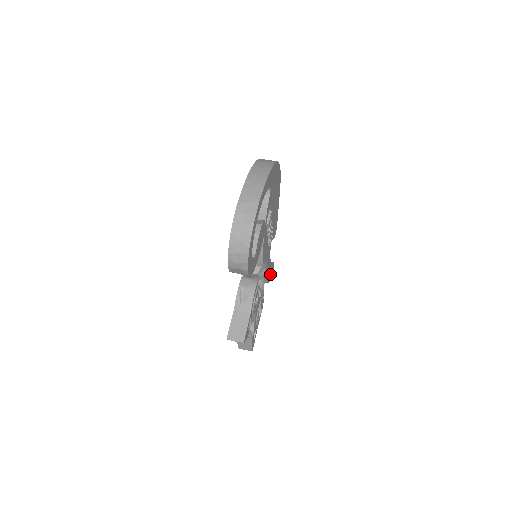
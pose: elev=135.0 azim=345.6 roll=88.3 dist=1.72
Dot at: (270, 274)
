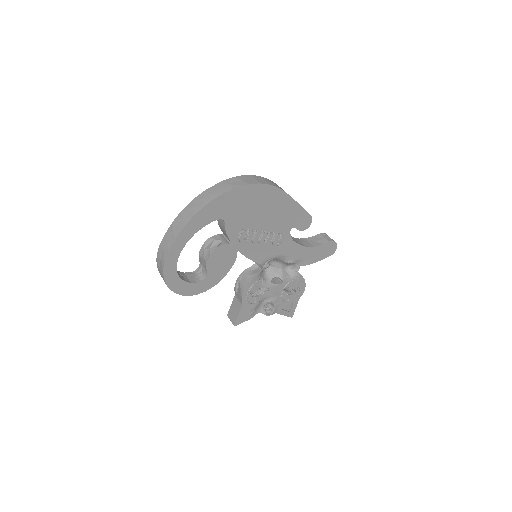
Dot at: (322, 253)
